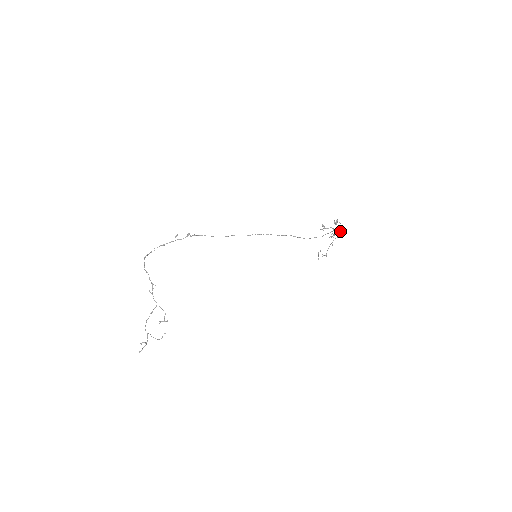
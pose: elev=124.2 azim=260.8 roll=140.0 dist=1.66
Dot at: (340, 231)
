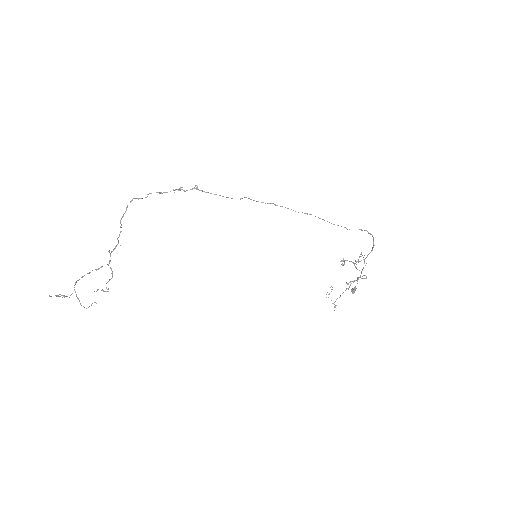
Dot at: occluded
